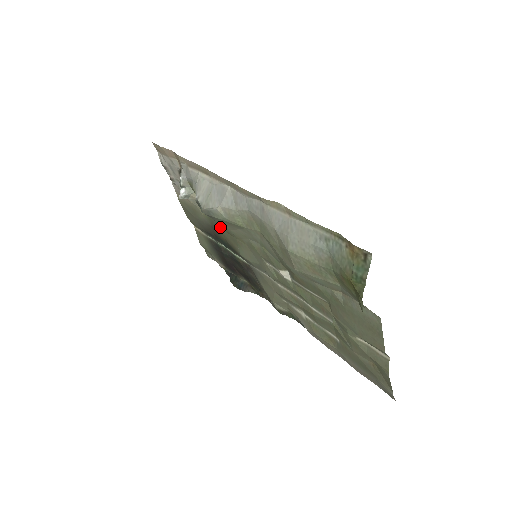
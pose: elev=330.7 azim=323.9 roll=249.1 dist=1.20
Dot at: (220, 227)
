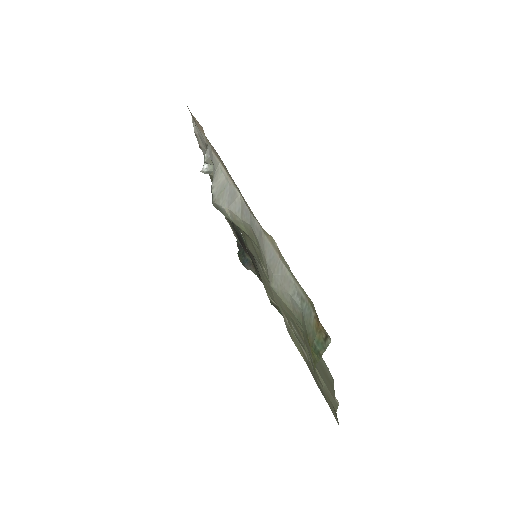
Dot at: occluded
